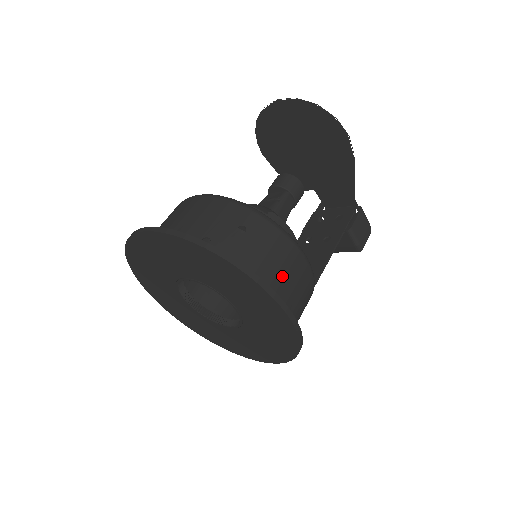
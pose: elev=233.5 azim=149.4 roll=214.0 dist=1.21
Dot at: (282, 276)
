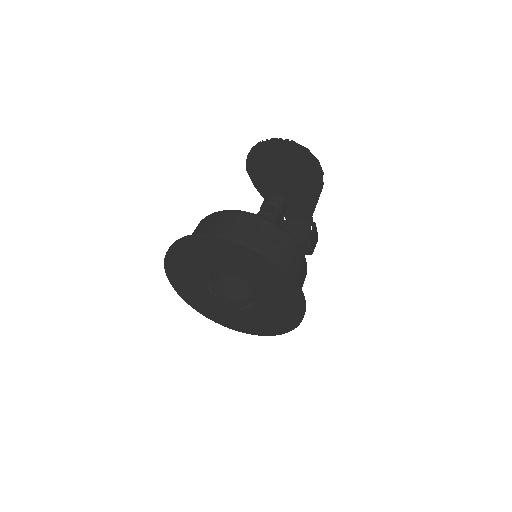
Dot at: (297, 276)
